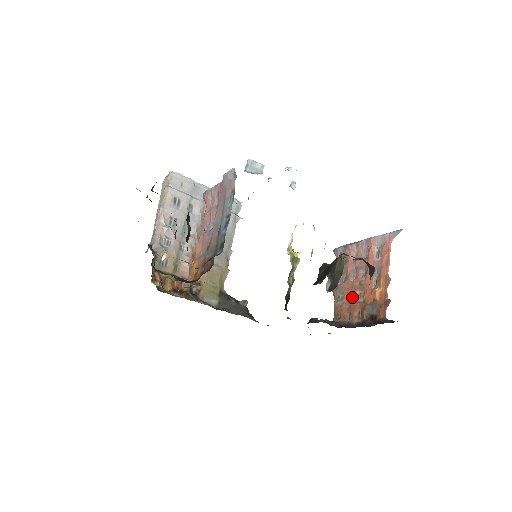
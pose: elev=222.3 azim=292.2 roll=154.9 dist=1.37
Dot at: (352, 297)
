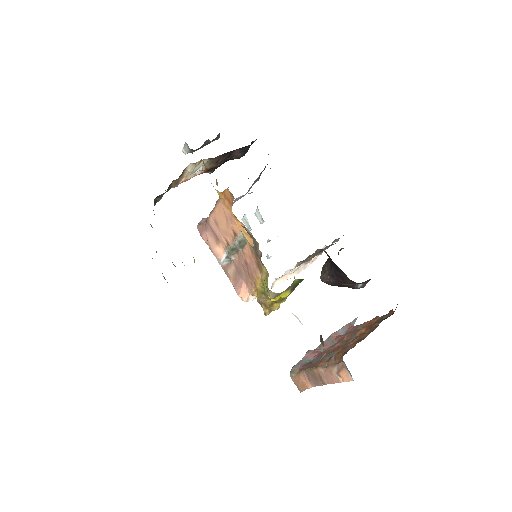
Dot at: (348, 343)
